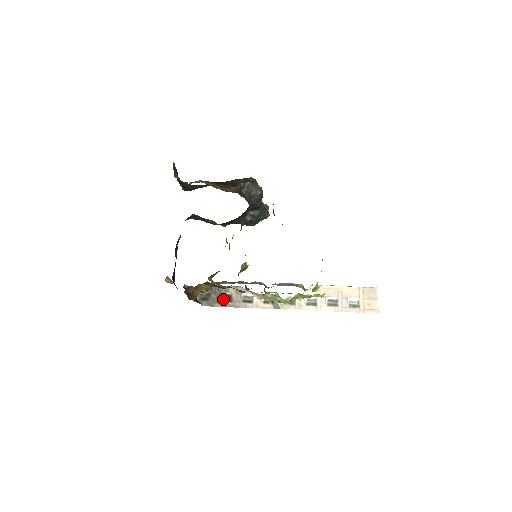
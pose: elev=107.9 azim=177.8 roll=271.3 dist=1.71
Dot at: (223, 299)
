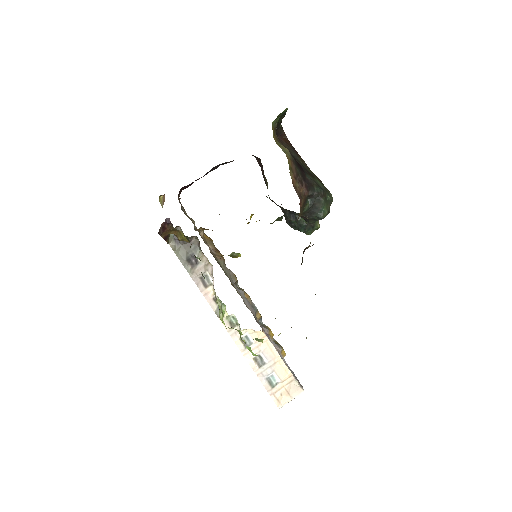
Dot at: (189, 258)
